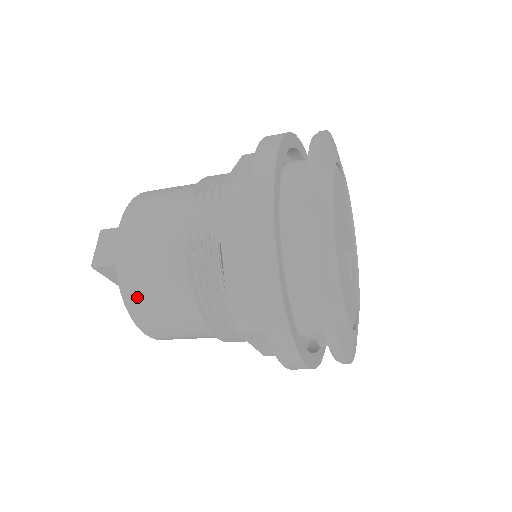
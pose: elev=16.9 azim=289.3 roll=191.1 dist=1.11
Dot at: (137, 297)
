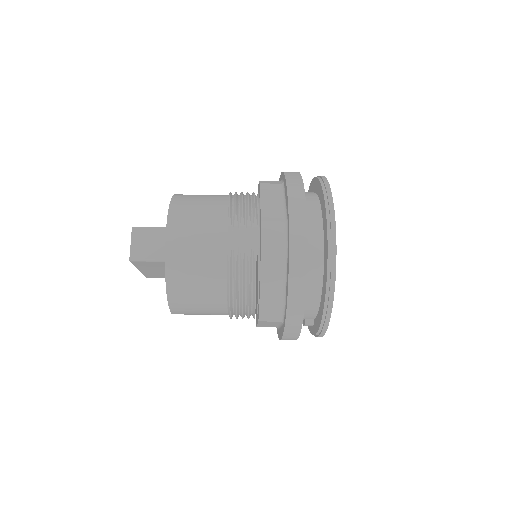
Dot at: (180, 292)
